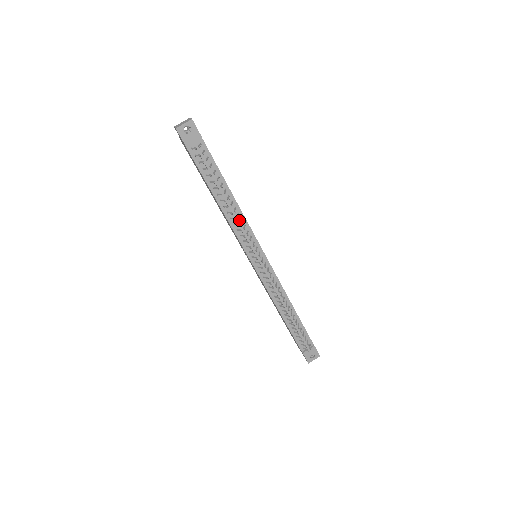
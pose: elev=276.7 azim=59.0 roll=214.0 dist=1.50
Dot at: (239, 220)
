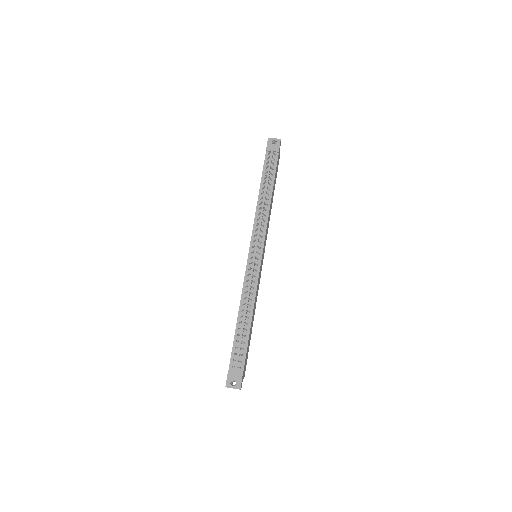
Dot at: (263, 215)
